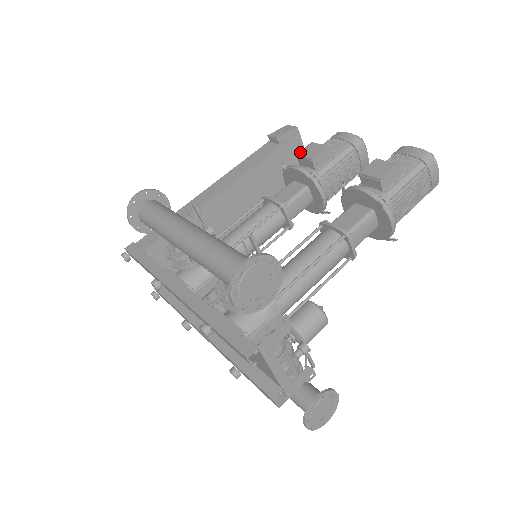
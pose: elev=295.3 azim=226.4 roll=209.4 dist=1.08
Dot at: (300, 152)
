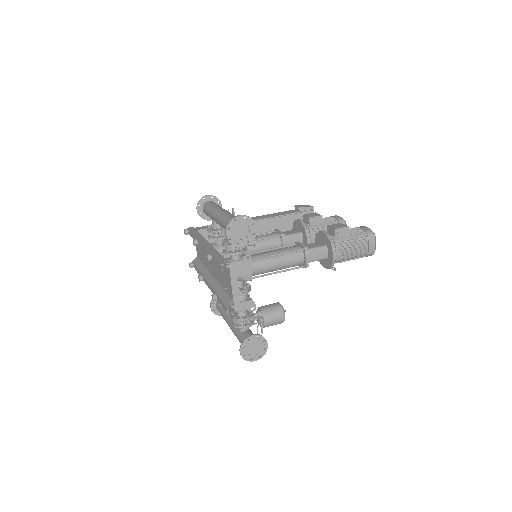
Dot at: (306, 214)
